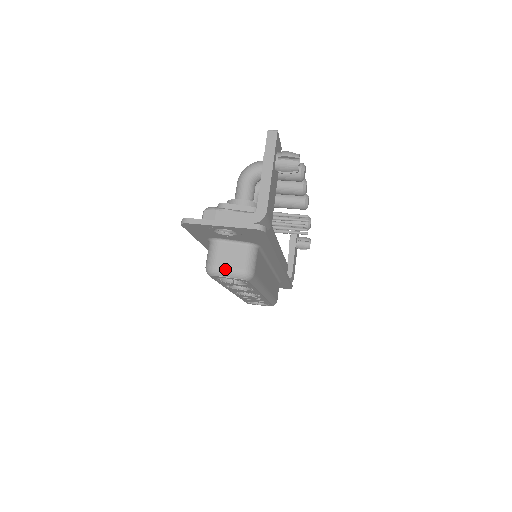
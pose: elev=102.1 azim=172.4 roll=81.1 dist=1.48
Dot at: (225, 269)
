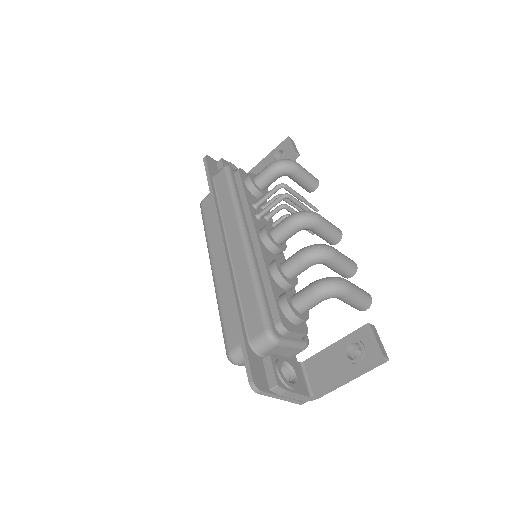
Dot at: occluded
